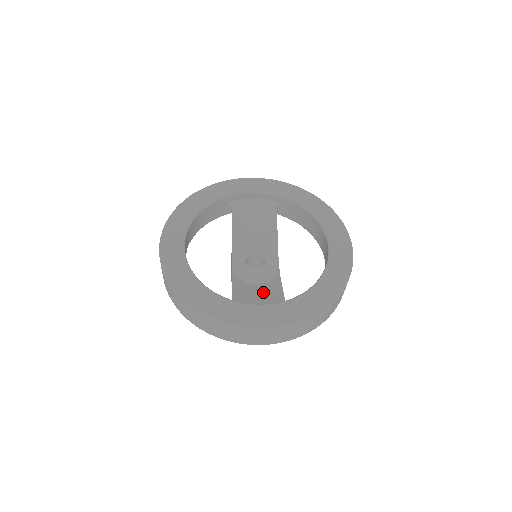
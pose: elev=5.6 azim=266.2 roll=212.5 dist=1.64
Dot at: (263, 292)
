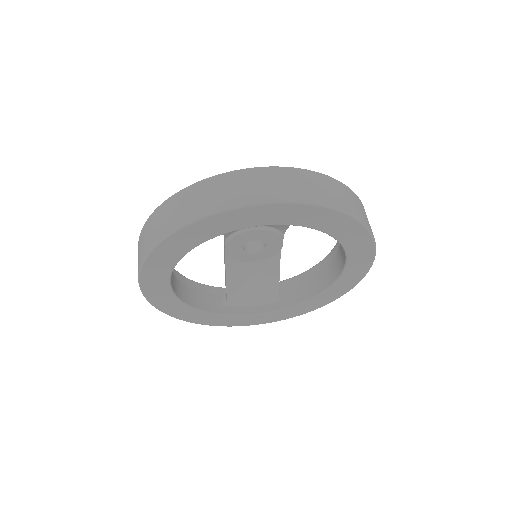
Dot at: (258, 278)
